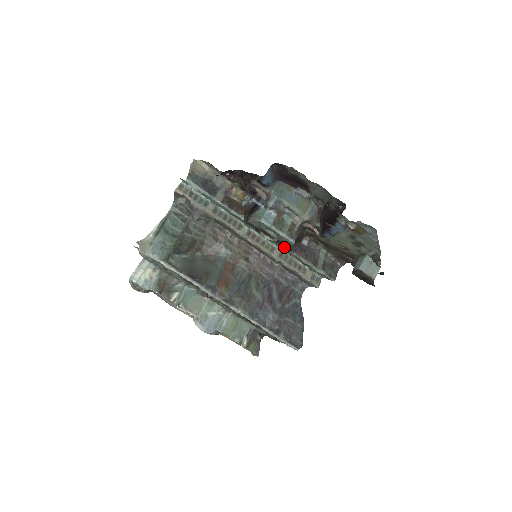
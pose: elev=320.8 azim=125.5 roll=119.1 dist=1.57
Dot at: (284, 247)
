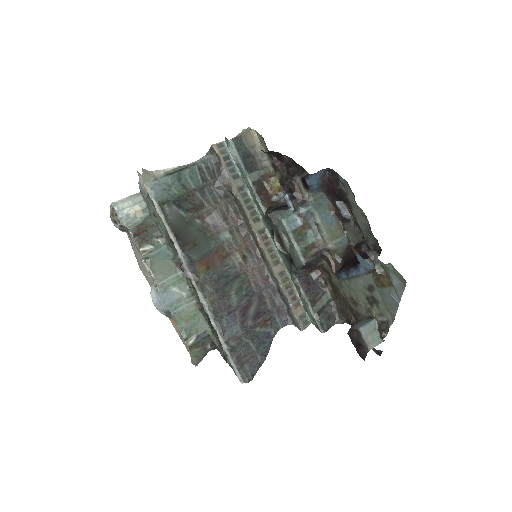
Dot at: (290, 266)
